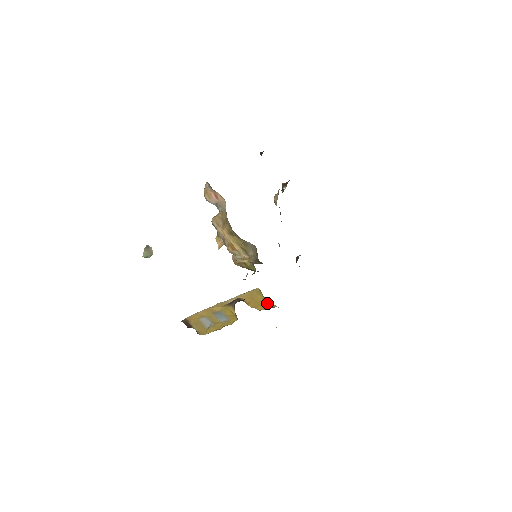
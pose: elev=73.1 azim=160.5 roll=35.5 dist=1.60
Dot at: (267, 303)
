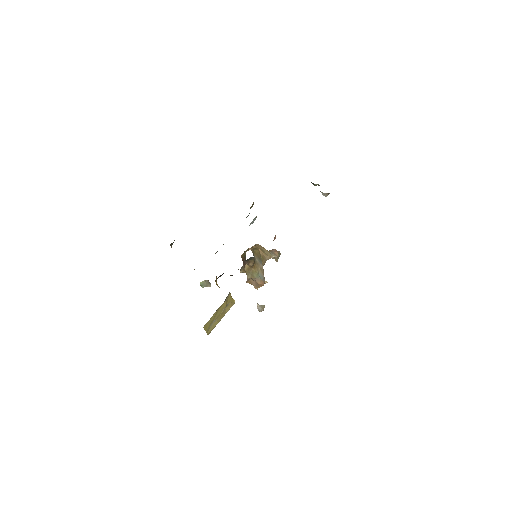
Dot at: occluded
